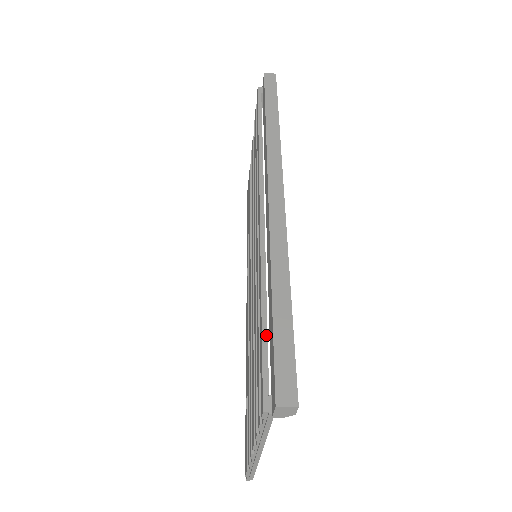
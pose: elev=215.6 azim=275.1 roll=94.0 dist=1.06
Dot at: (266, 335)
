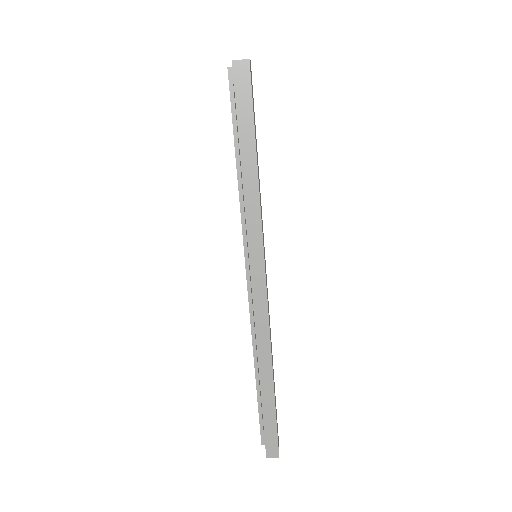
Dot at: (260, 404)
